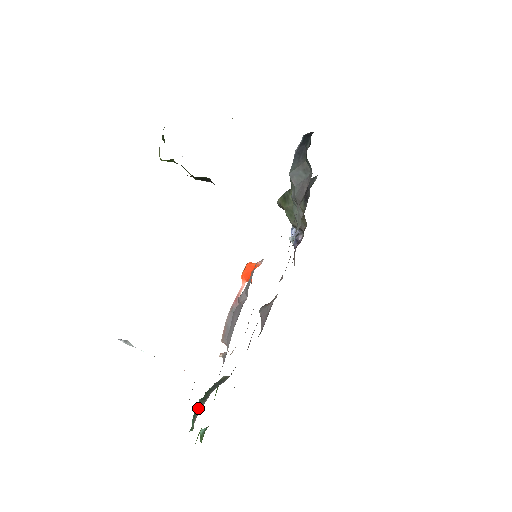
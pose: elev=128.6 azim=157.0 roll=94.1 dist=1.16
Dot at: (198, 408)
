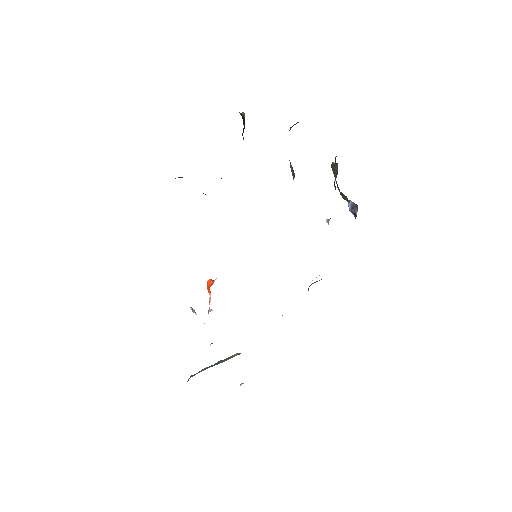
Dot at: occluded
